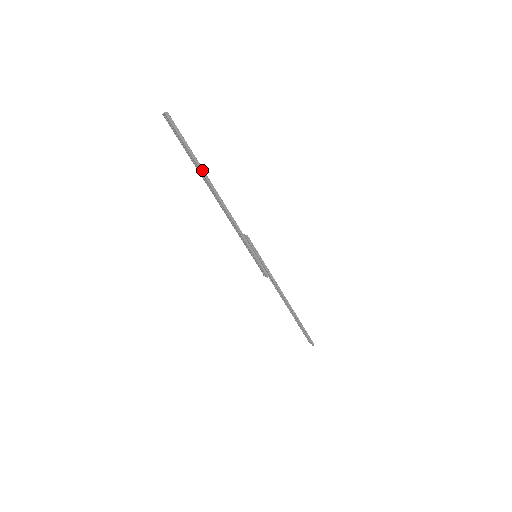
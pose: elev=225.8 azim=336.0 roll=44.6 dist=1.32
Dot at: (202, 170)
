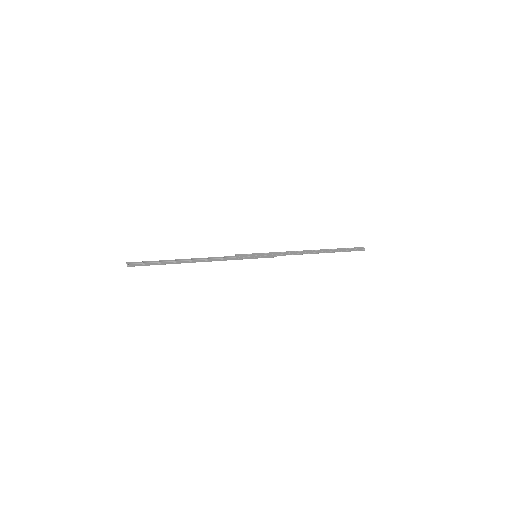
Dot at: (173, 263)
